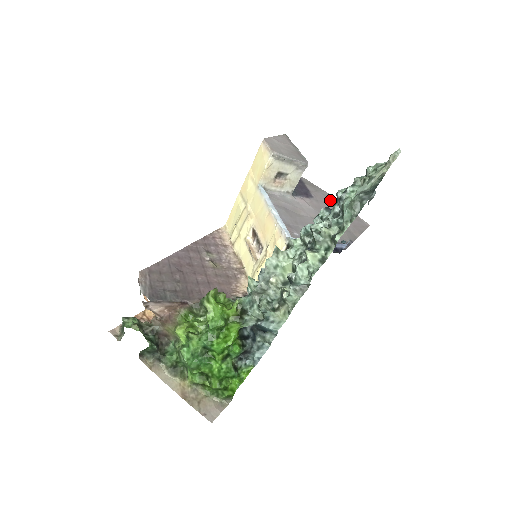
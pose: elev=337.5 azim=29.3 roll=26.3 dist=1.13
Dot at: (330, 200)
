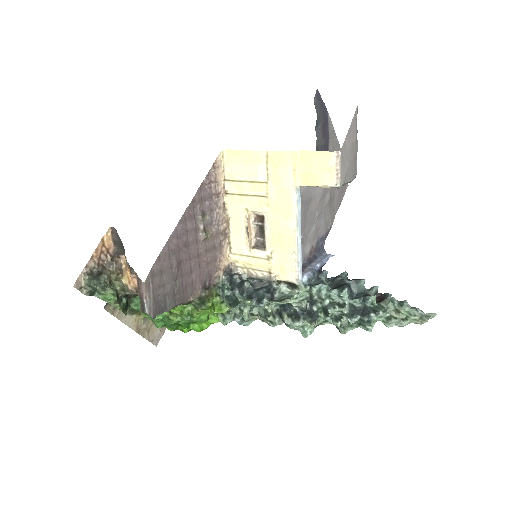
Dot at: occluded
